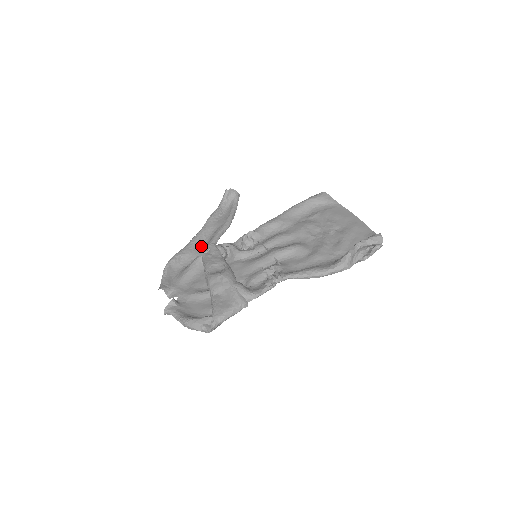
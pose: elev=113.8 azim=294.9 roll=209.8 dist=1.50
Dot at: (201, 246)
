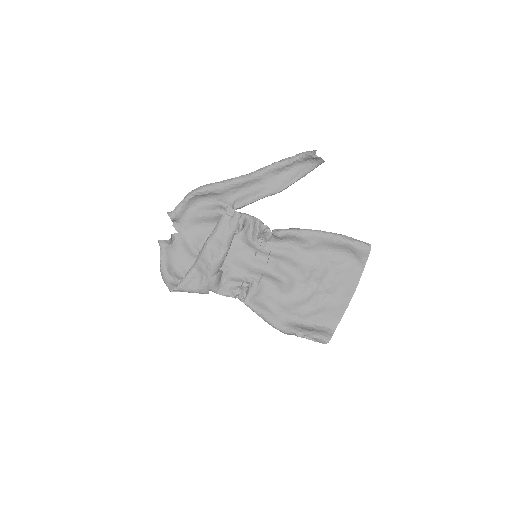
Dot at: (238, 192)
